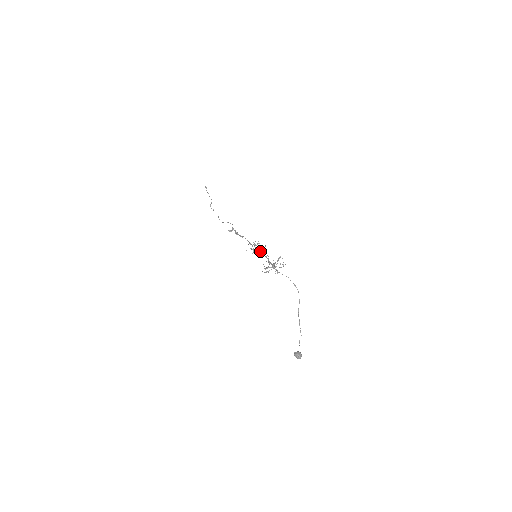
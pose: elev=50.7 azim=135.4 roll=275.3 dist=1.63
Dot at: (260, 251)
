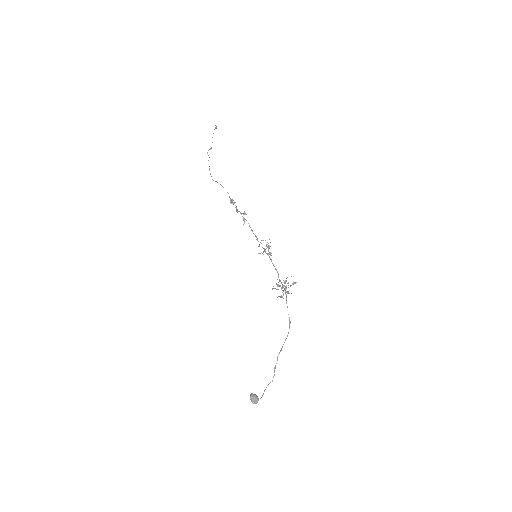
Dot at: occluded
